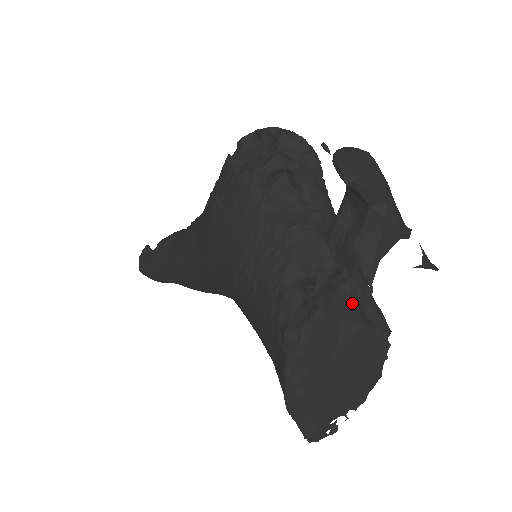
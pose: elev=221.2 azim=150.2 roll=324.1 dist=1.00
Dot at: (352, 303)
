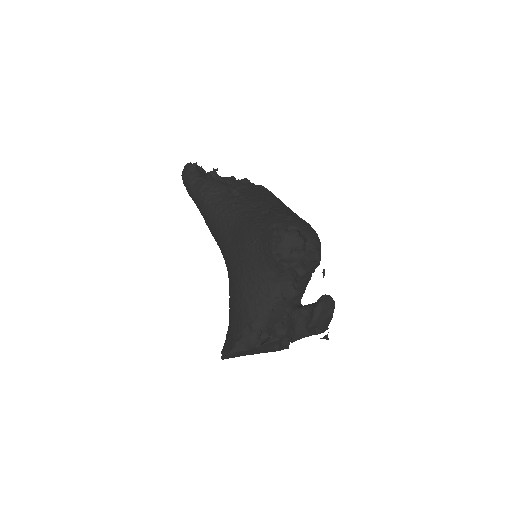
Dot at: (279, 341)
